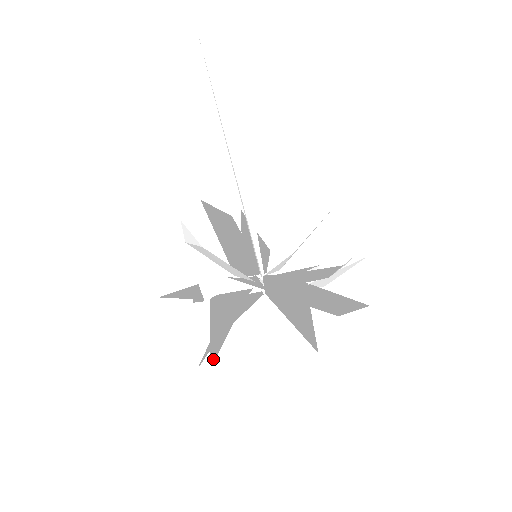
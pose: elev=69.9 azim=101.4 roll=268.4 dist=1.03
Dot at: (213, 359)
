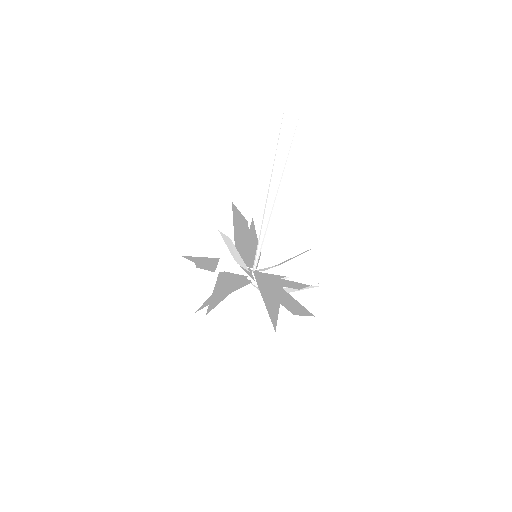
Dot at: (209, 310)
